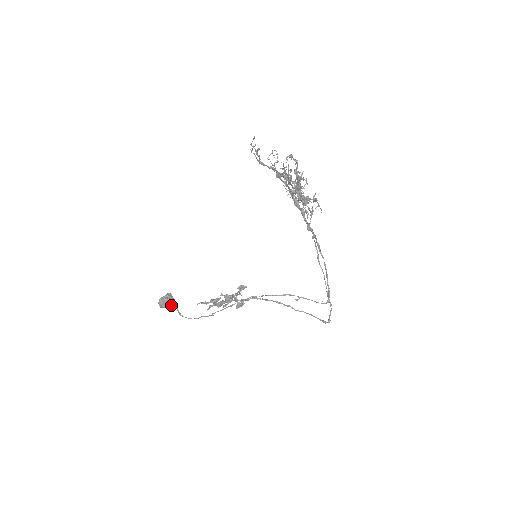
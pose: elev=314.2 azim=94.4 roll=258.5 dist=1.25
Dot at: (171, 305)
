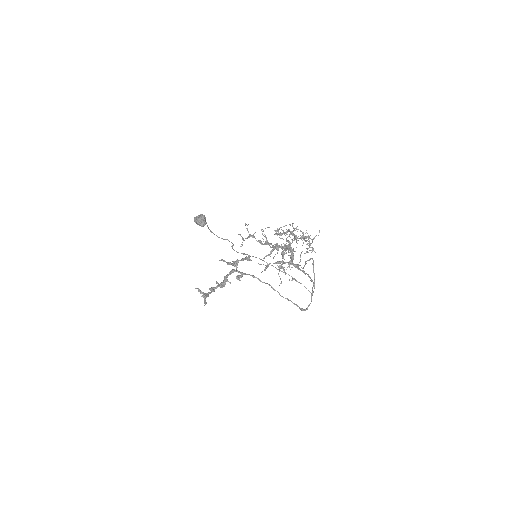
Dot at: occluded
